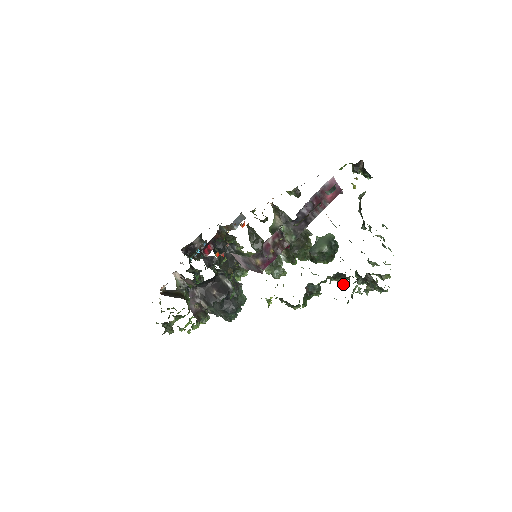
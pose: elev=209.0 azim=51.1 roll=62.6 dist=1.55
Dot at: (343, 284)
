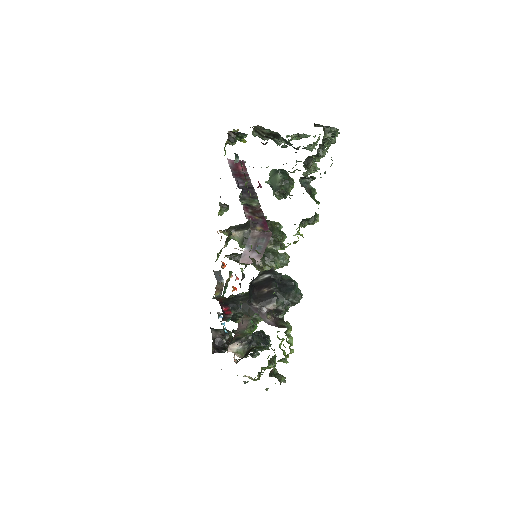
Dot at: (316, 169)
